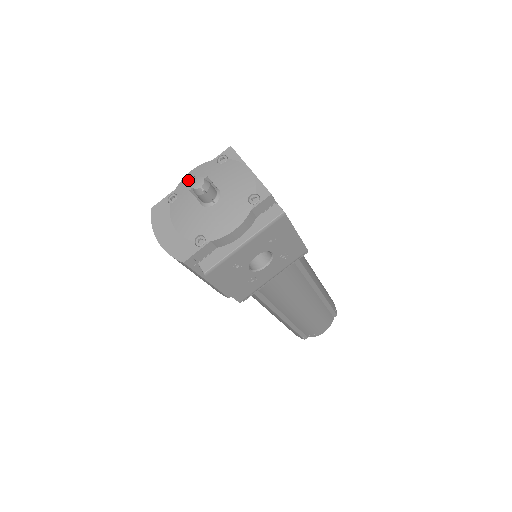
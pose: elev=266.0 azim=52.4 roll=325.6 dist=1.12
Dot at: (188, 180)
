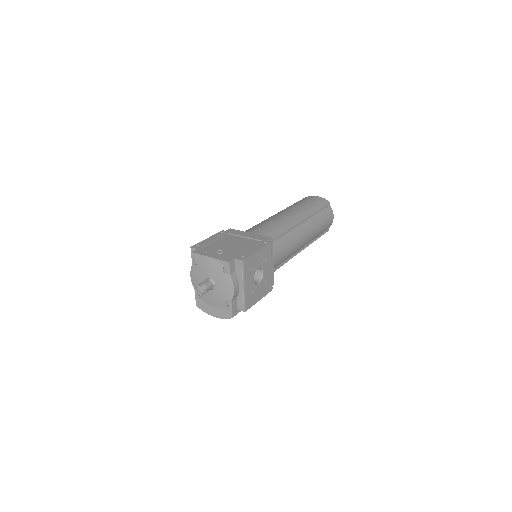
Dot at: (194, 282)
